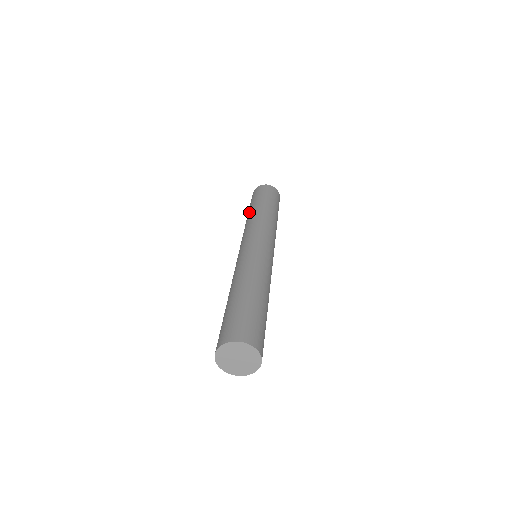
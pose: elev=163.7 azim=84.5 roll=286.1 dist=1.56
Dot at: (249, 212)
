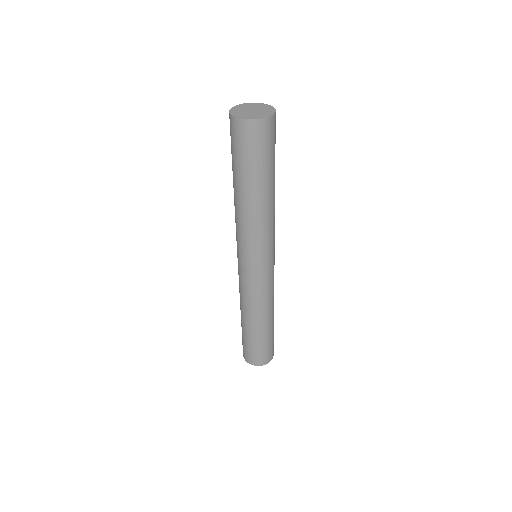
Dot at: (237, 193)
